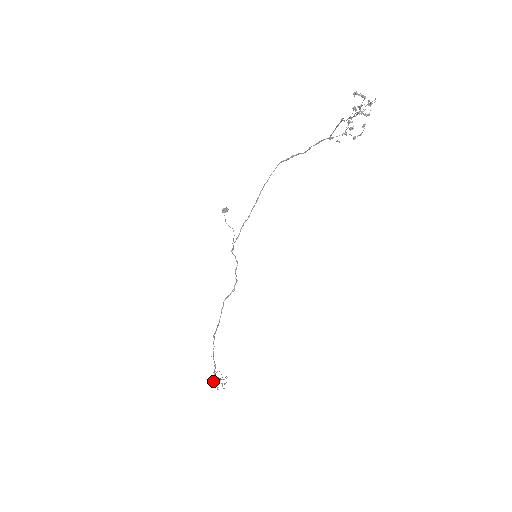
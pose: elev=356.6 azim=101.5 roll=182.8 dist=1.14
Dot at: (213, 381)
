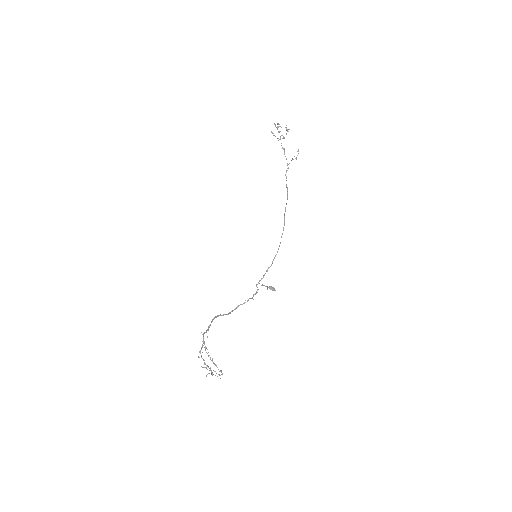
Dot at: (201, 348)
